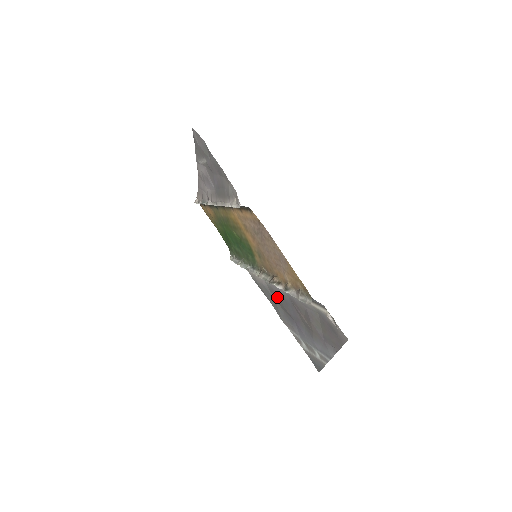
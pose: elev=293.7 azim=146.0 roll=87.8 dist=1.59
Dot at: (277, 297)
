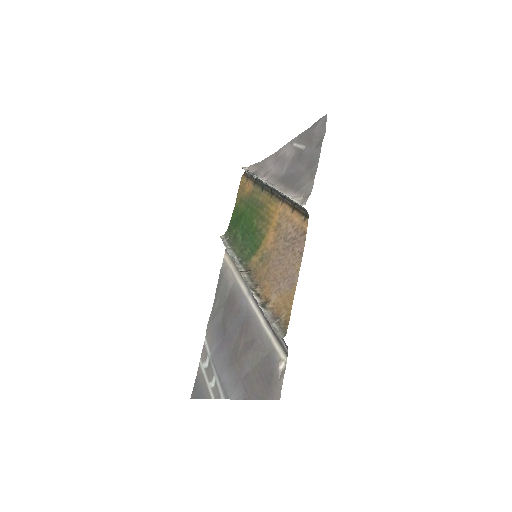
Dot at: (231, 304)
